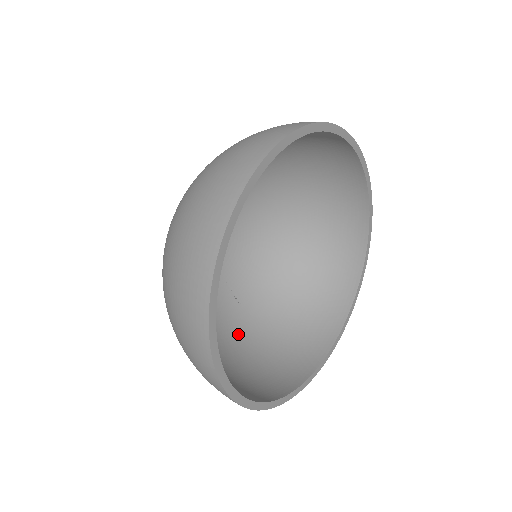
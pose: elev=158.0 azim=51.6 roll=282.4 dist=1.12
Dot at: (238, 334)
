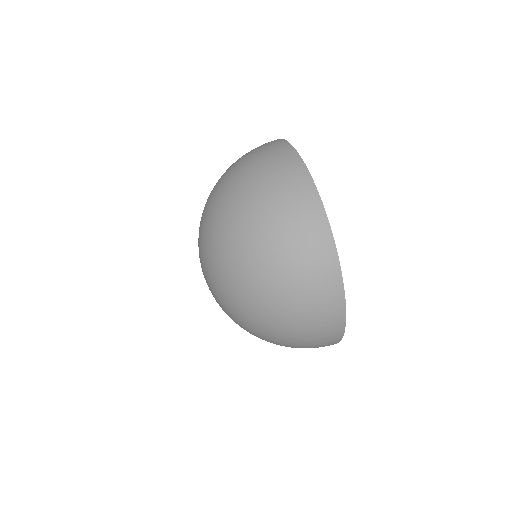
Dot at: occluded
